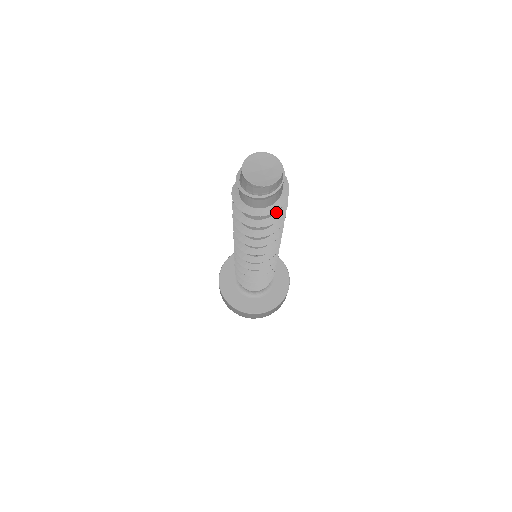
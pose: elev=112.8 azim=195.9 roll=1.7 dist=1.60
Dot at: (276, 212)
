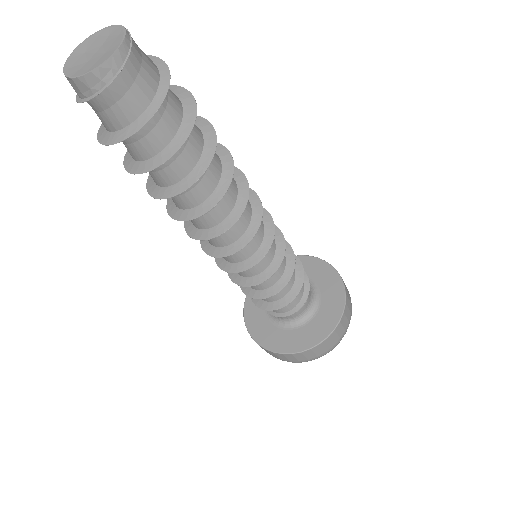
Dot at: (152, 157)
